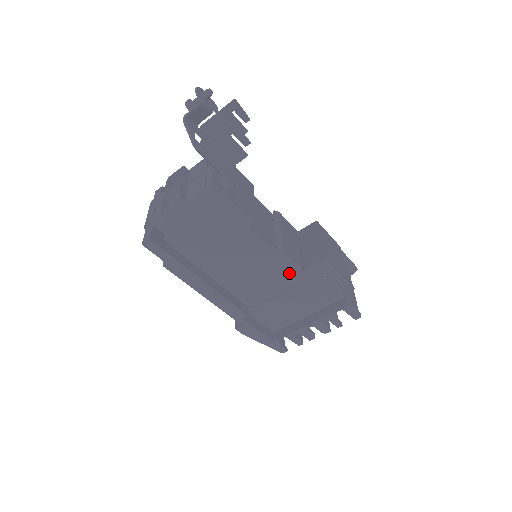
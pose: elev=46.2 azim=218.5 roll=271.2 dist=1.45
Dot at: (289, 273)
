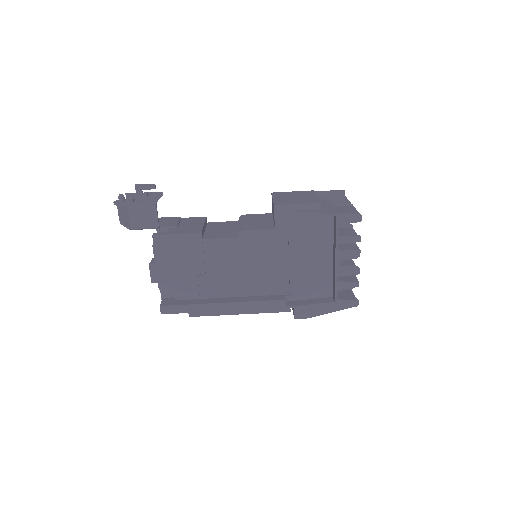
Dot at: (270, 241)
